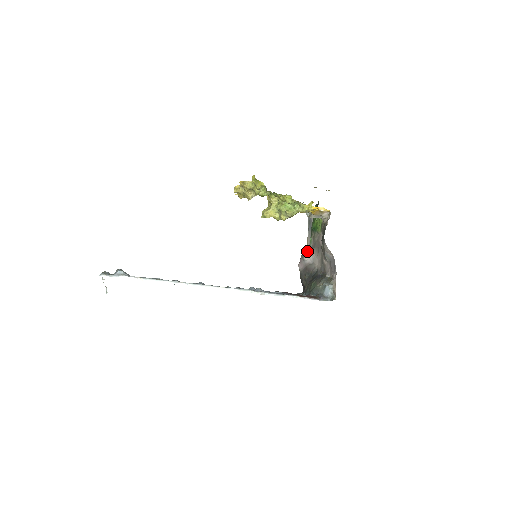
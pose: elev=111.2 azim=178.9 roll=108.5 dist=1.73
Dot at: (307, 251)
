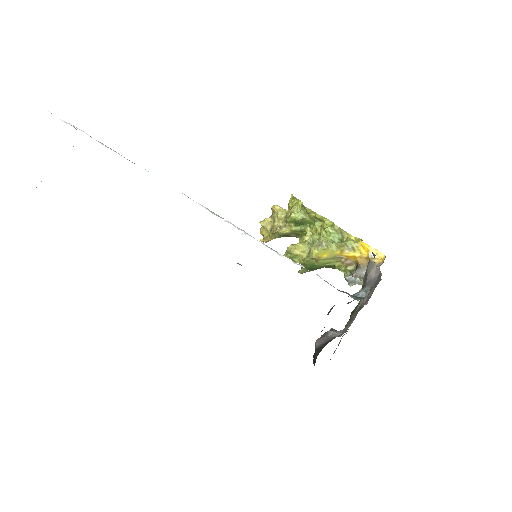
Dot at: (336, 330)
